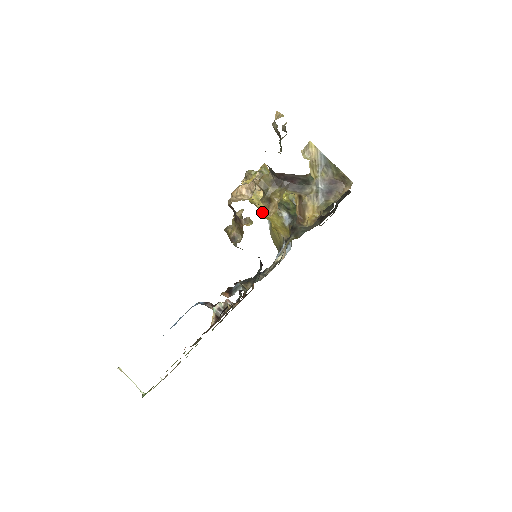
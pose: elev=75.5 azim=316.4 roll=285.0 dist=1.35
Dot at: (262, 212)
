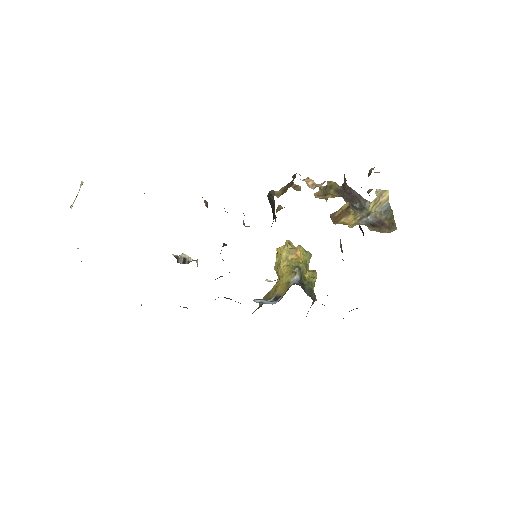
Dot at: occluded
